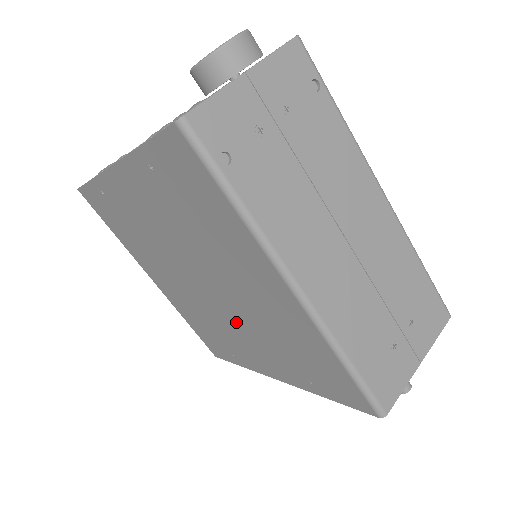
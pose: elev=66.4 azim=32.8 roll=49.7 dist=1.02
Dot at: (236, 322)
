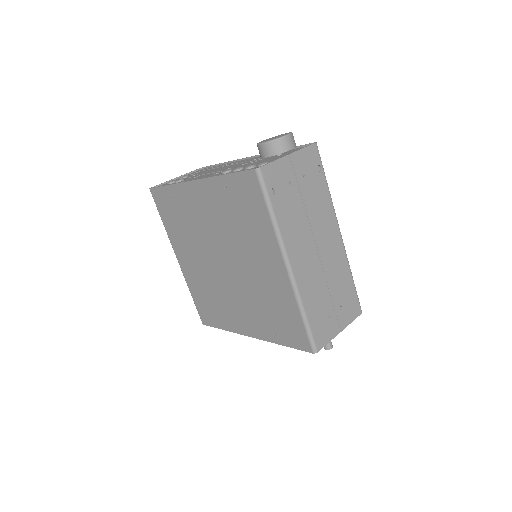
Dot at: (237, 291)
